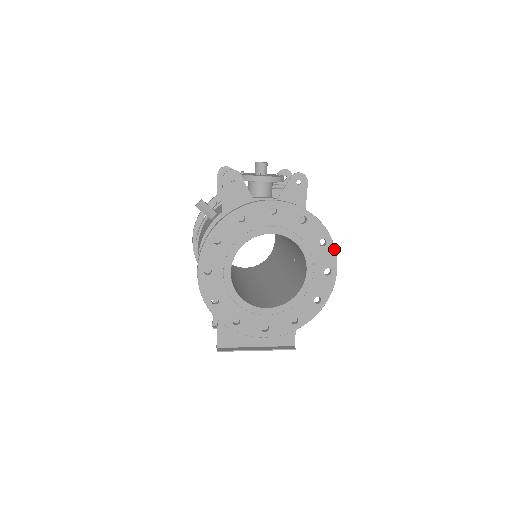
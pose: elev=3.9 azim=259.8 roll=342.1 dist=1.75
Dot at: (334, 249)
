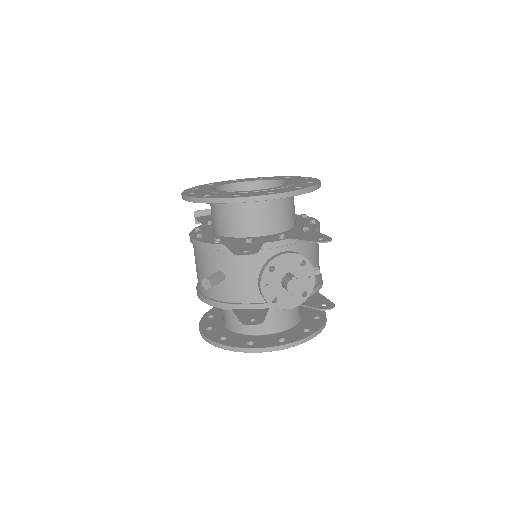
Dot at: occluded
